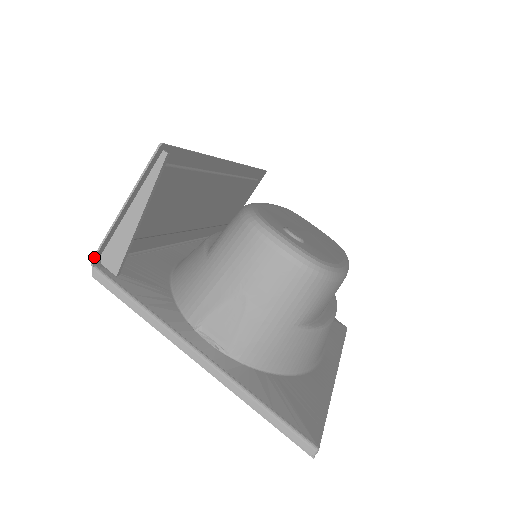
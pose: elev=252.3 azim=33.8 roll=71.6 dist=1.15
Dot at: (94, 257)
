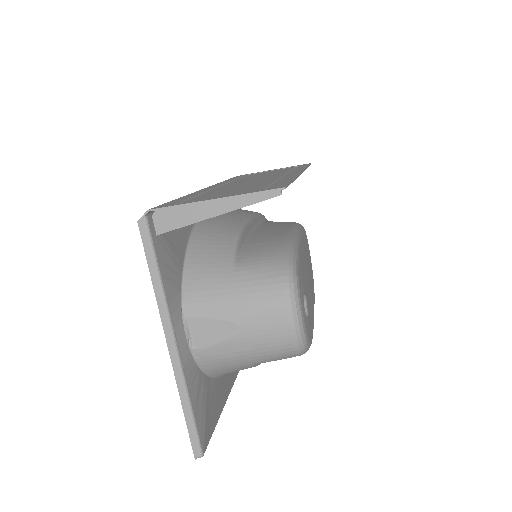
Dot at: (152, 210)
